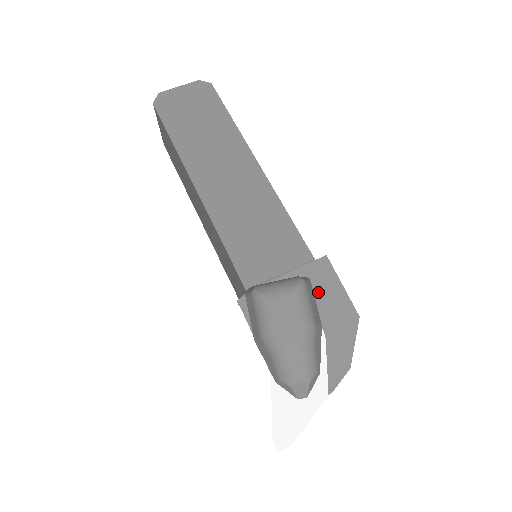
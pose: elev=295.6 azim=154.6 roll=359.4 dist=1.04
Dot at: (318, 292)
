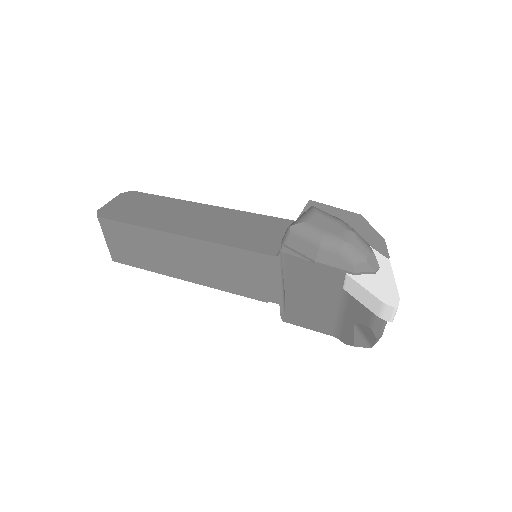
Dot at: occluded
